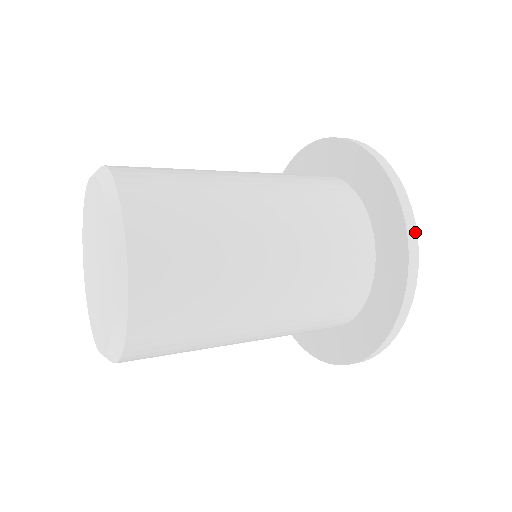
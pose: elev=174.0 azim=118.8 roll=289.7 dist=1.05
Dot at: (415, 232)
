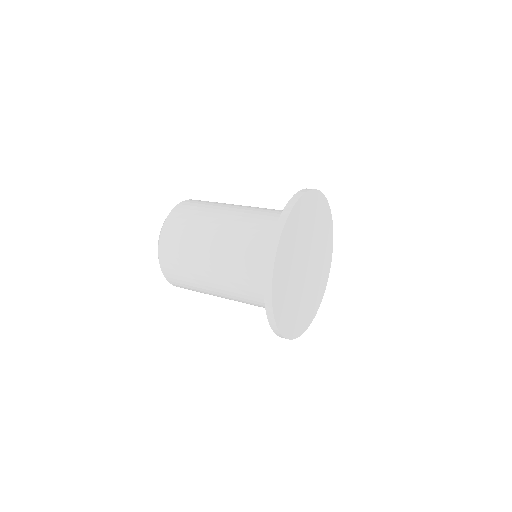
Dot at: (287, 216)
